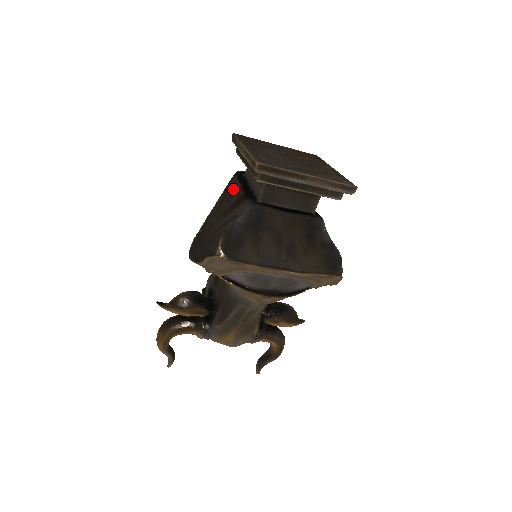
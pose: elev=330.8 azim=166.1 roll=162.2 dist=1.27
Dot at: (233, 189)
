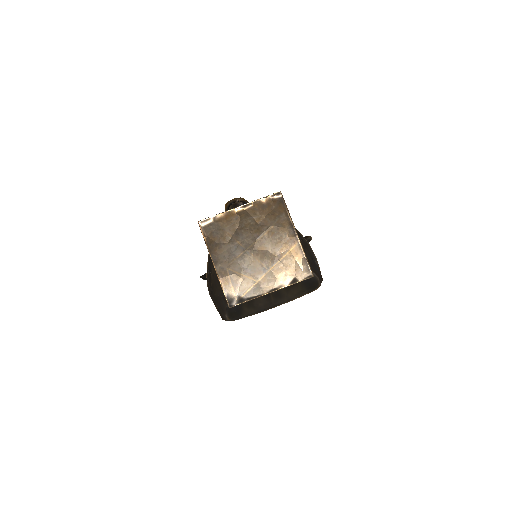
Dot at: occluded
